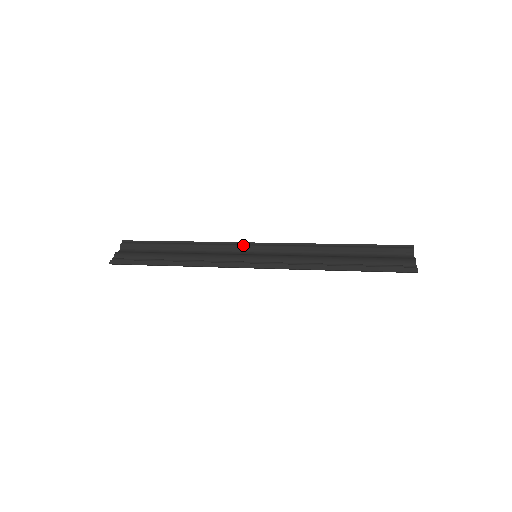
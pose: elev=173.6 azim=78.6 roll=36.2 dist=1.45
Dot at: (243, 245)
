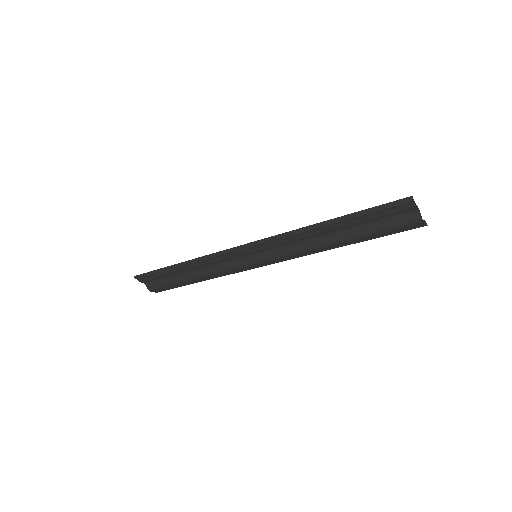
Dot at: occluded
